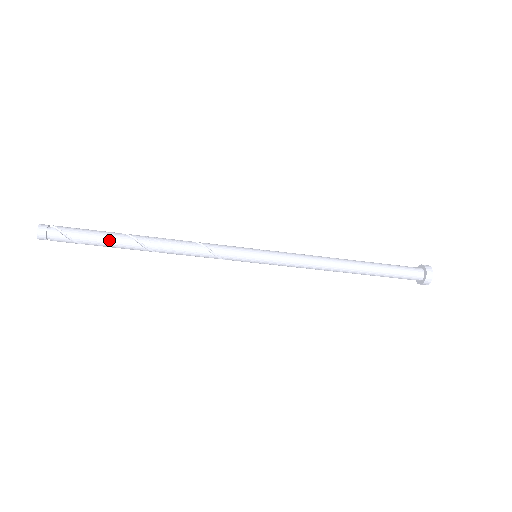
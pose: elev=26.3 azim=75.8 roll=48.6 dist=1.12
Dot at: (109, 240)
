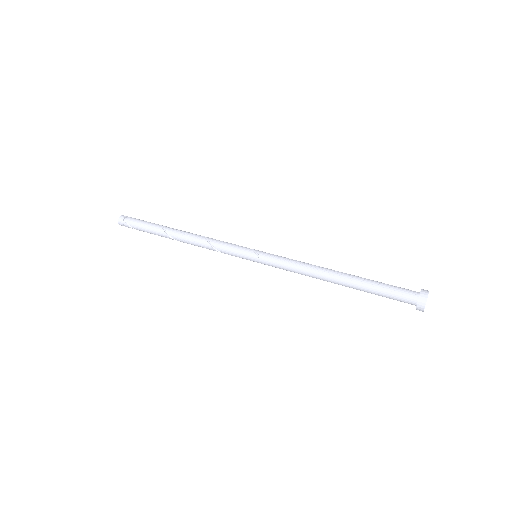
Dot at: occluded
